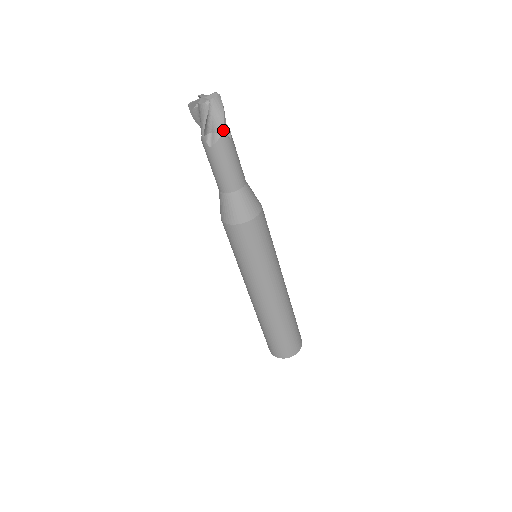
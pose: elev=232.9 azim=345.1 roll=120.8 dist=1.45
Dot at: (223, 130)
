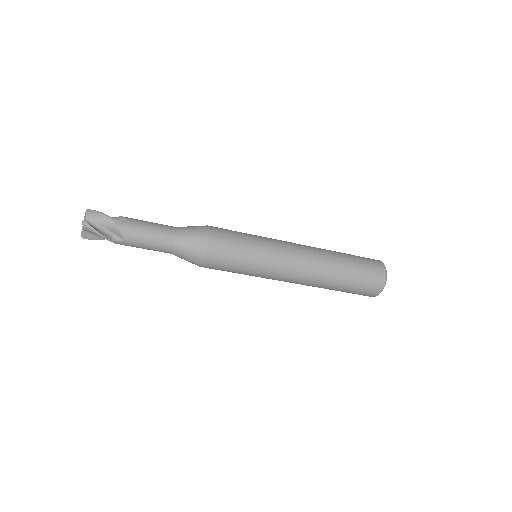
Dot at: (114, 222)
